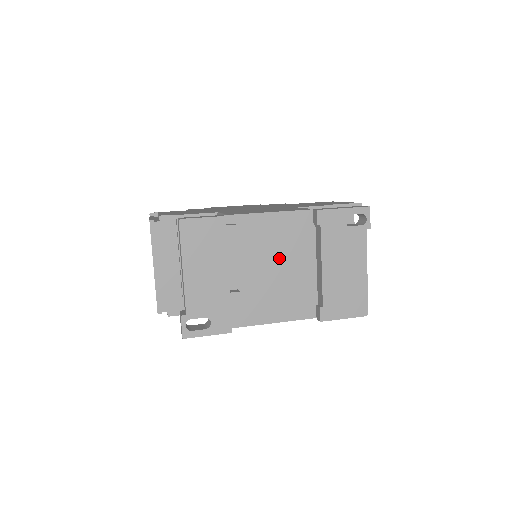
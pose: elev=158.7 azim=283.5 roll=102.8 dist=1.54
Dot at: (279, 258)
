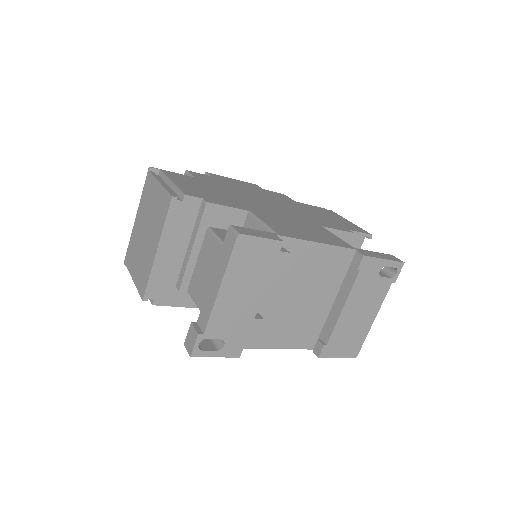
Dot at: (306, 289)
